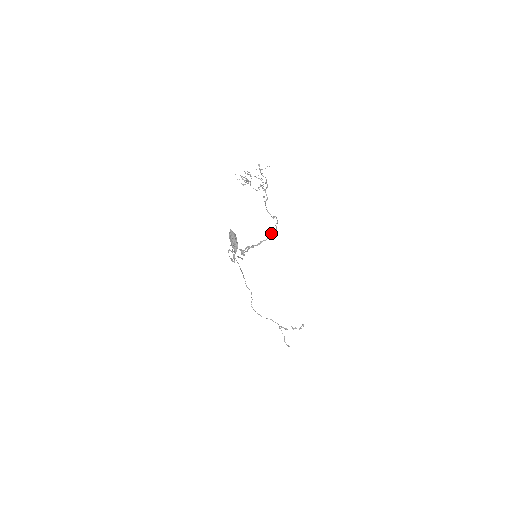
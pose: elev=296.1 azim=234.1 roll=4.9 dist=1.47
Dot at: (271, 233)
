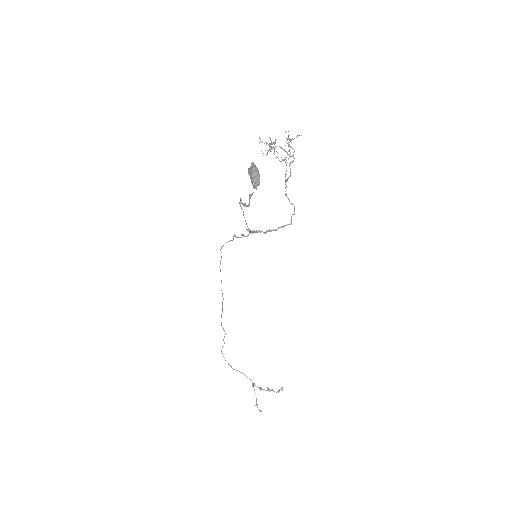
Dot at: occluded
